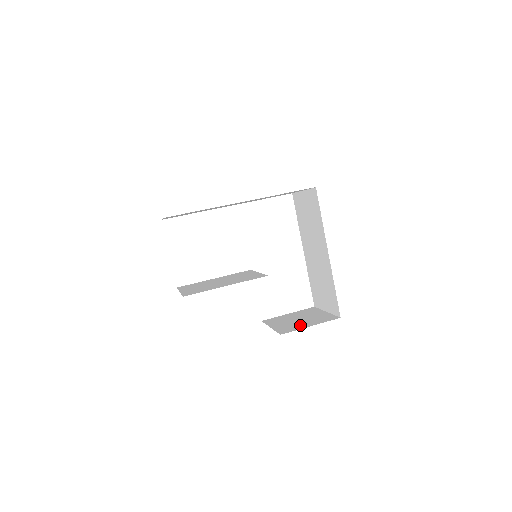
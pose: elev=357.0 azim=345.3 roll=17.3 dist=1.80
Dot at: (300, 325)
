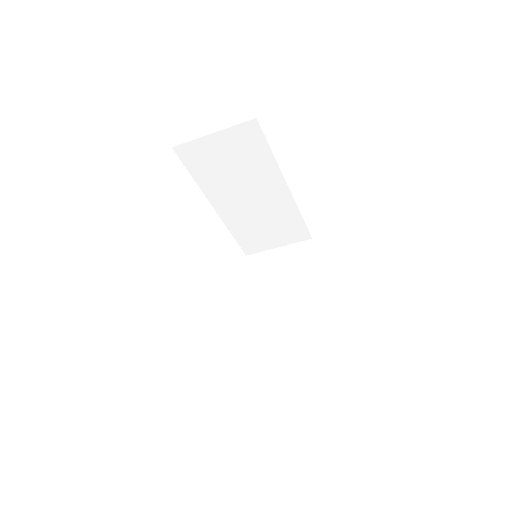
Dot at: occluded
